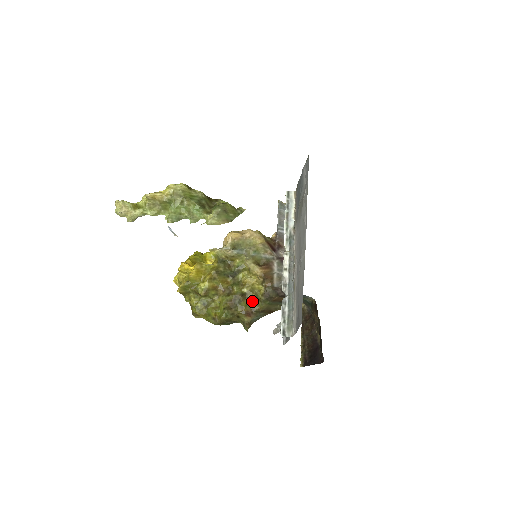
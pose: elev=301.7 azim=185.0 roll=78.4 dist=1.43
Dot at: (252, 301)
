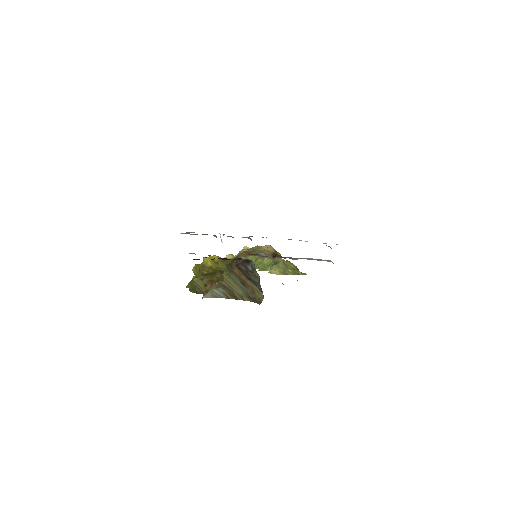
Dot at: occluded
